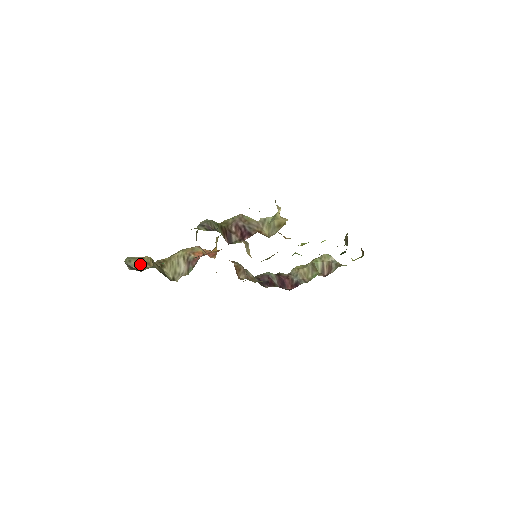
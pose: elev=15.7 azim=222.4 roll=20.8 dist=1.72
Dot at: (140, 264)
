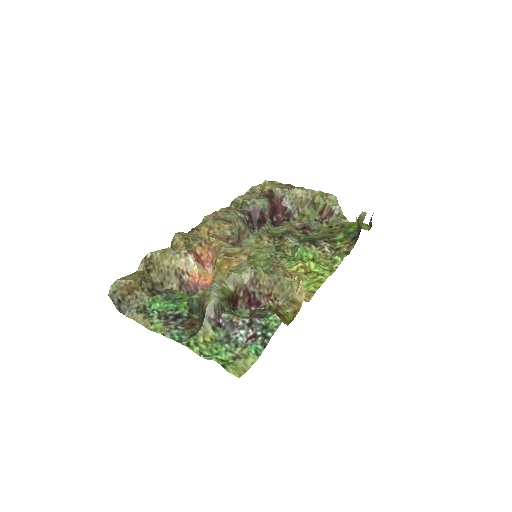
Dot at: (126, 291)
